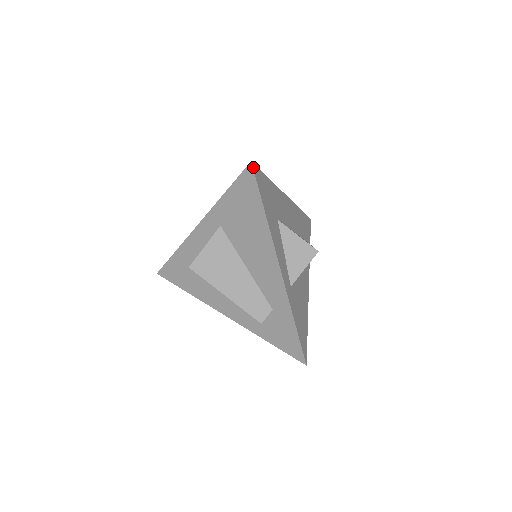
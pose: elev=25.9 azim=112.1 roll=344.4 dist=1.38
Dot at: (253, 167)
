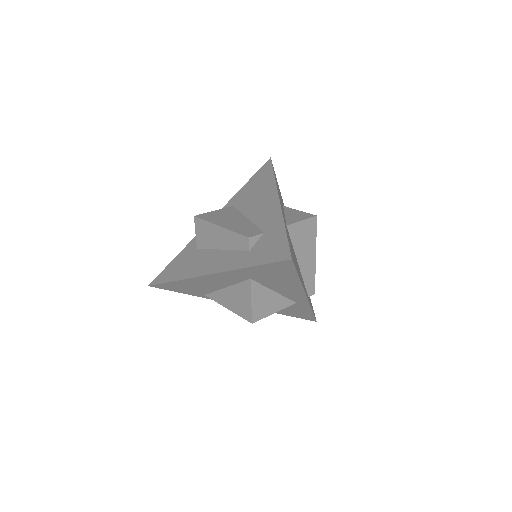
Dot at: (271, 160)
